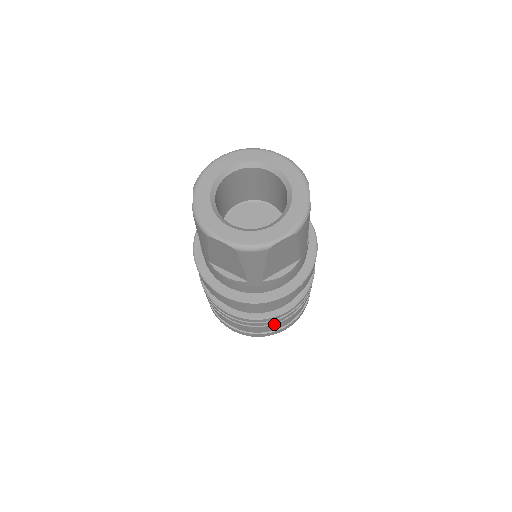
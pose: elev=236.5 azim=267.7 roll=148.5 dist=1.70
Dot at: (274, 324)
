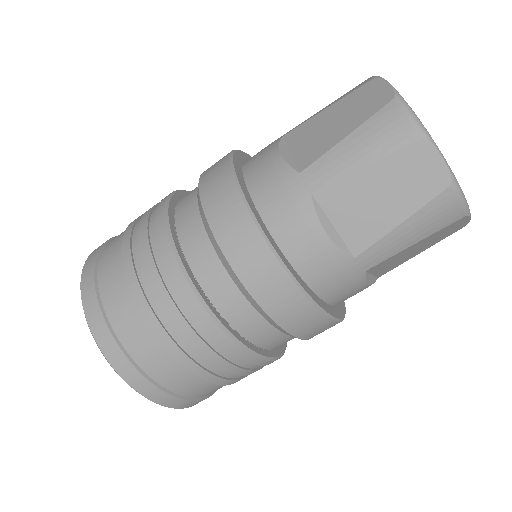
Dot at: (226, 379)
